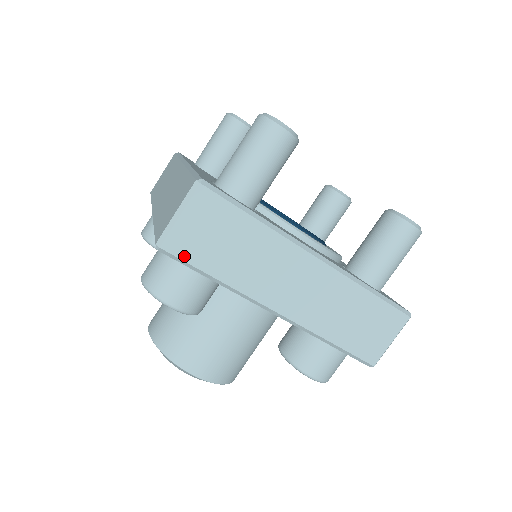
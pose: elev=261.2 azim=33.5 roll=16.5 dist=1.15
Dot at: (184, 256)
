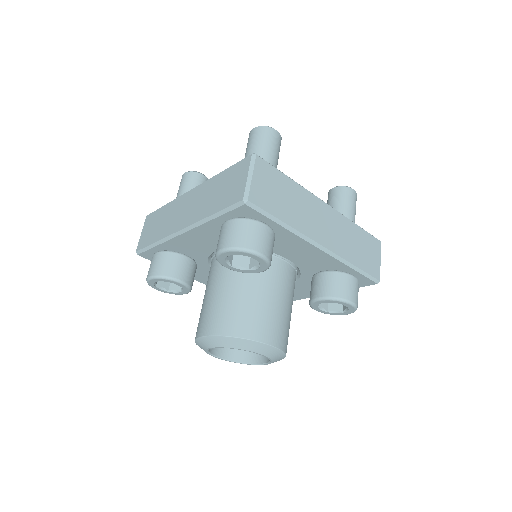
Dot at: (262, 206)
